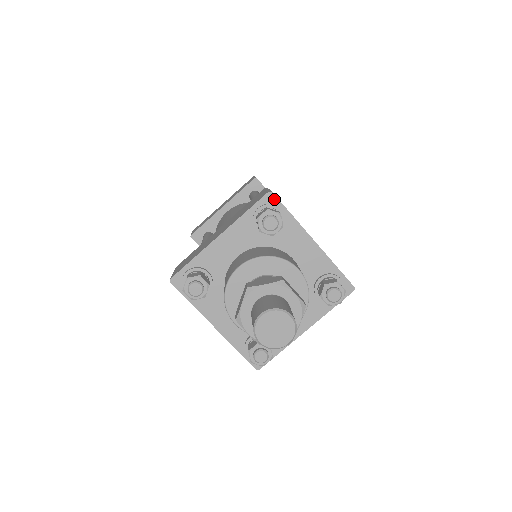
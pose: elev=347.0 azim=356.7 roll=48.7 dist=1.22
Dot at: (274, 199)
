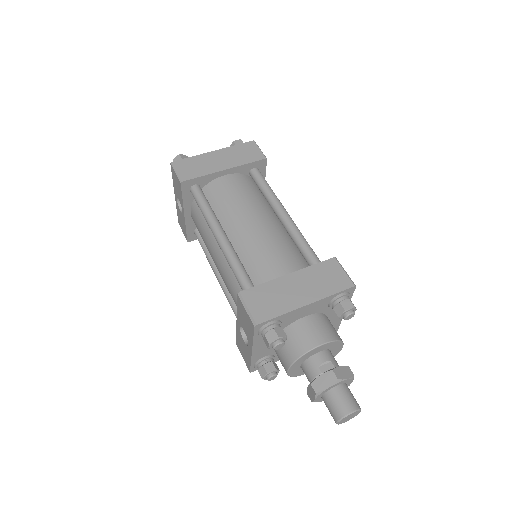
Dot at: (353, 290)
